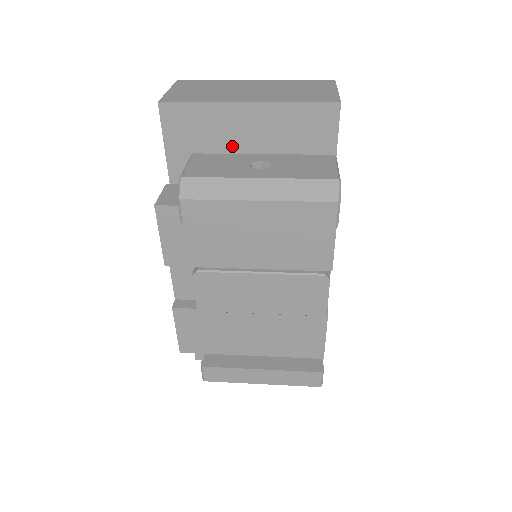
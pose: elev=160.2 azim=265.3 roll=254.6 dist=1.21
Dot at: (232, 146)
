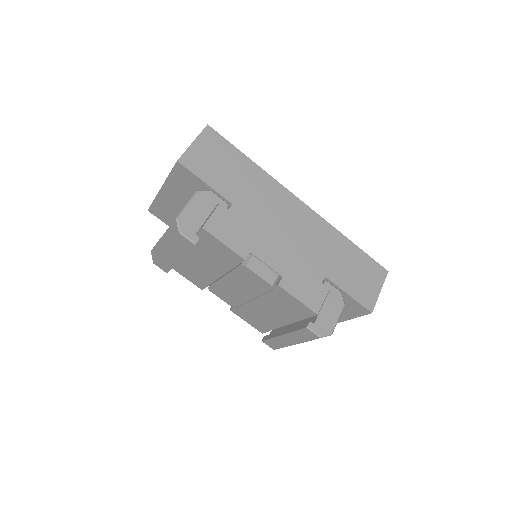
Dot at: (180, 210)
